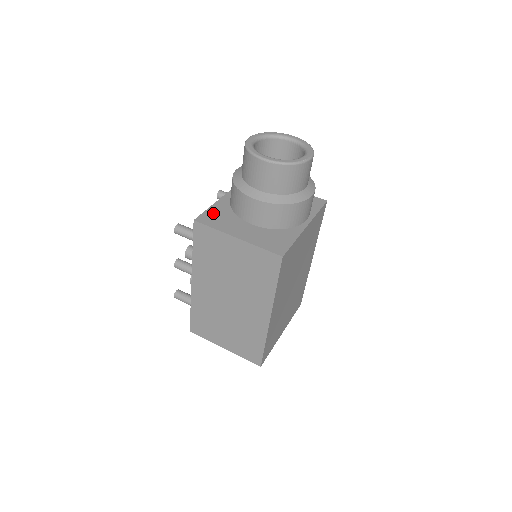
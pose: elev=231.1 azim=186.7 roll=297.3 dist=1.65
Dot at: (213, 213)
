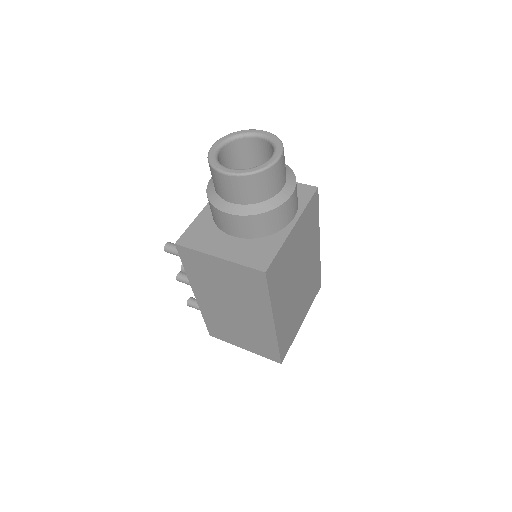
Dot at: (194, 230)
